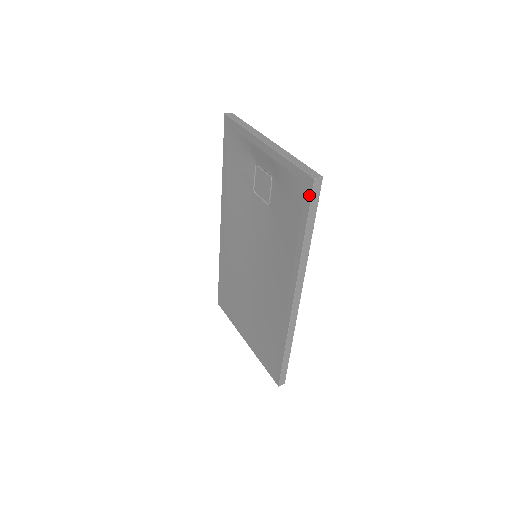
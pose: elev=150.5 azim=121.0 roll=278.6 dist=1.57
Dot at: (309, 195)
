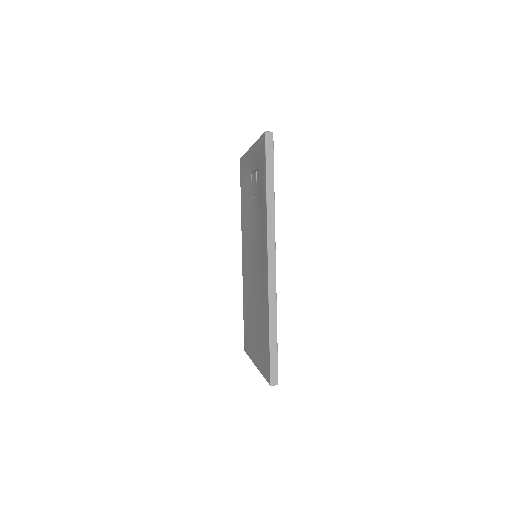
Dot at: (265, 148)
